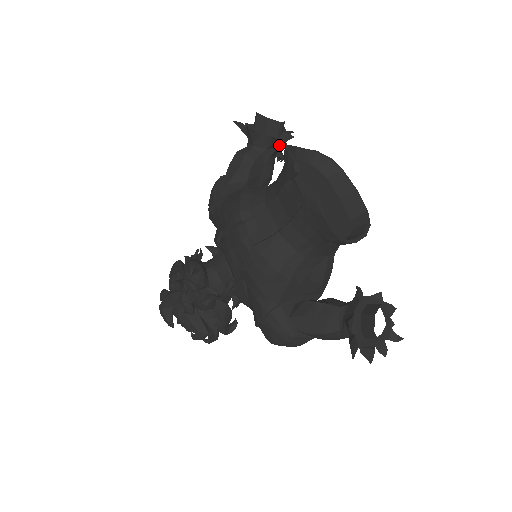
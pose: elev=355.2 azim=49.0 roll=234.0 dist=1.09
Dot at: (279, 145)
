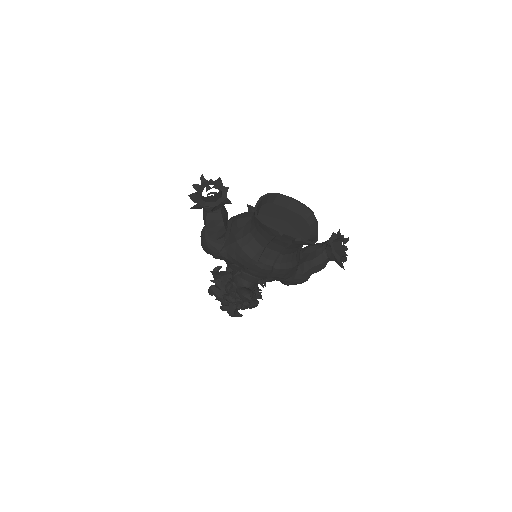
Dot at: (226, 199)
